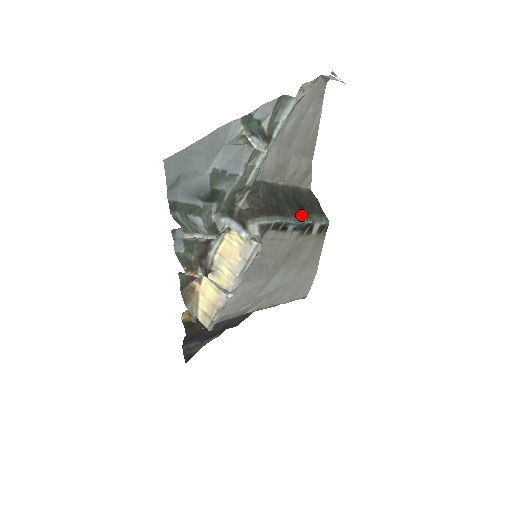
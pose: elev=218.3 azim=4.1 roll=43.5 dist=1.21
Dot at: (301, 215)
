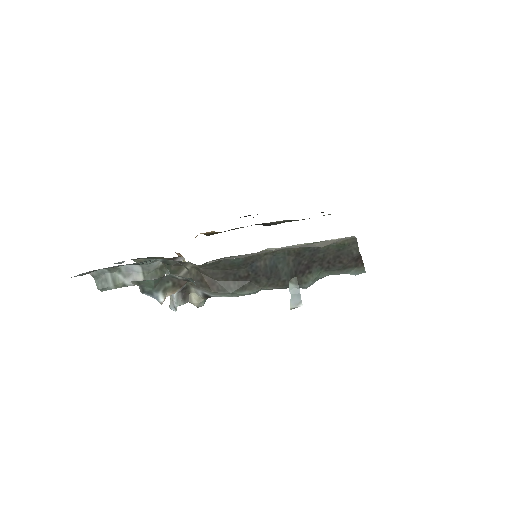
Dot at: (286, 284)
